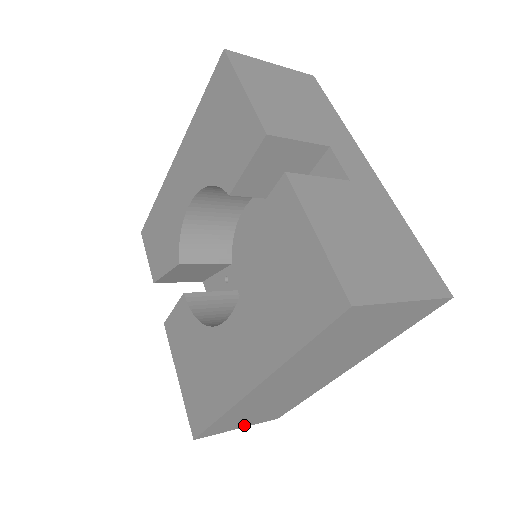
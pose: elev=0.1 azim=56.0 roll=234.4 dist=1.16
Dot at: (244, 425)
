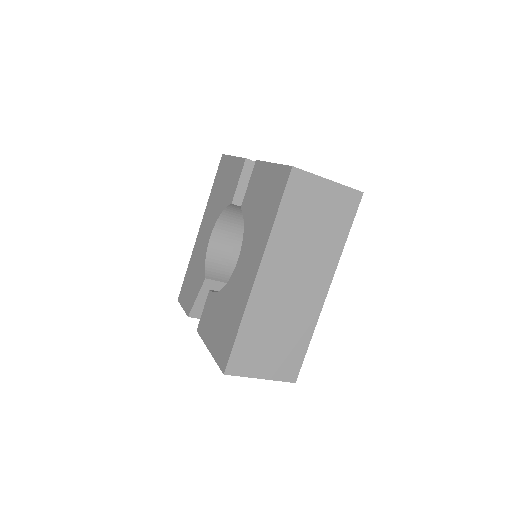
Dot at: (265, 373)
